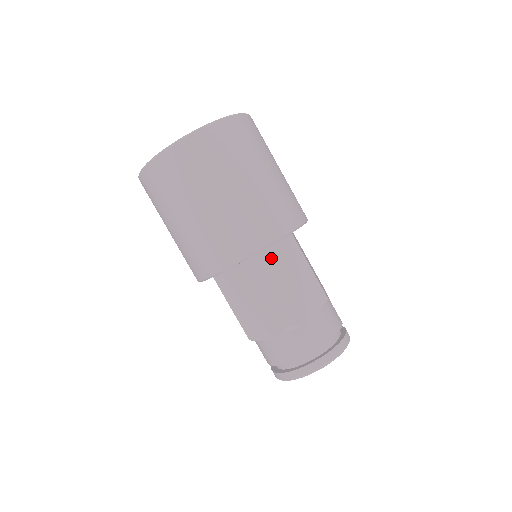
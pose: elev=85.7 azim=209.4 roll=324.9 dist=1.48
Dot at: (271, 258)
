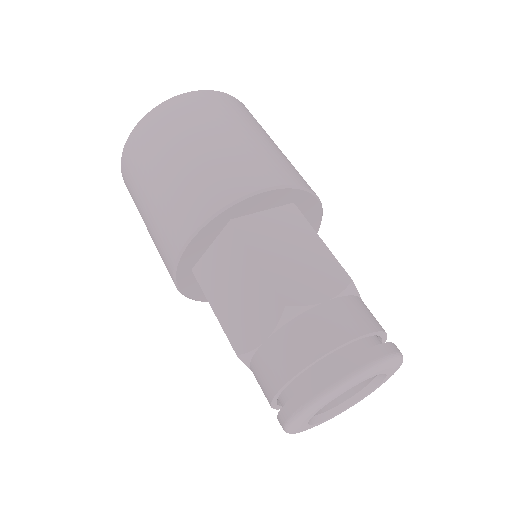
Dot at: occluded
